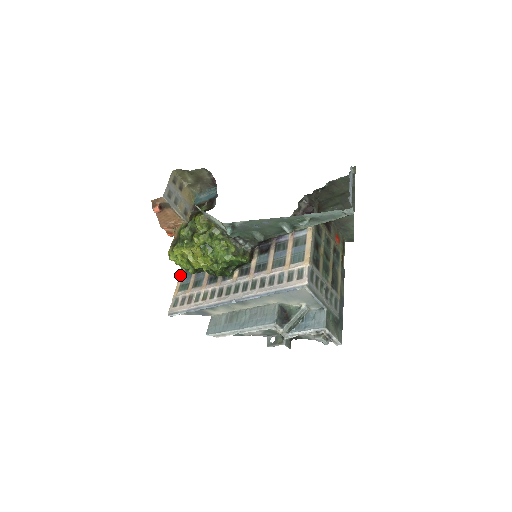
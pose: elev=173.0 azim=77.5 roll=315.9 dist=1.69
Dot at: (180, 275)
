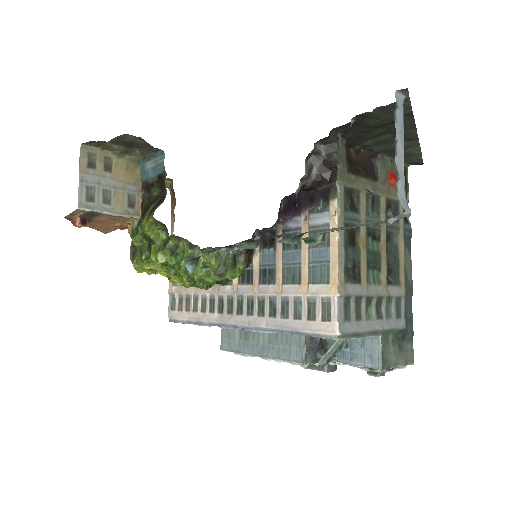
Dot at: occluded
